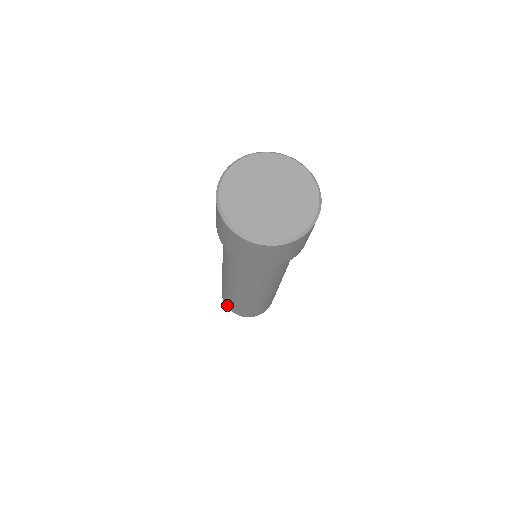
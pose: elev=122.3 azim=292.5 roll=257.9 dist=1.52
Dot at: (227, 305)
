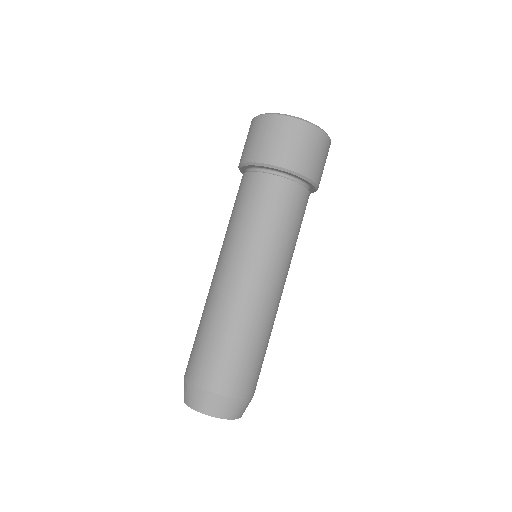
Dot at: occluded
